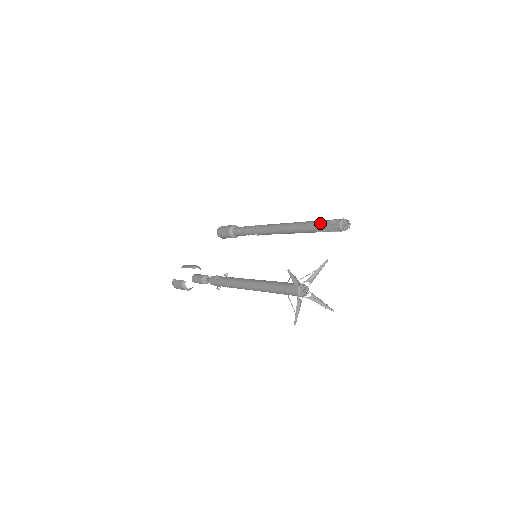
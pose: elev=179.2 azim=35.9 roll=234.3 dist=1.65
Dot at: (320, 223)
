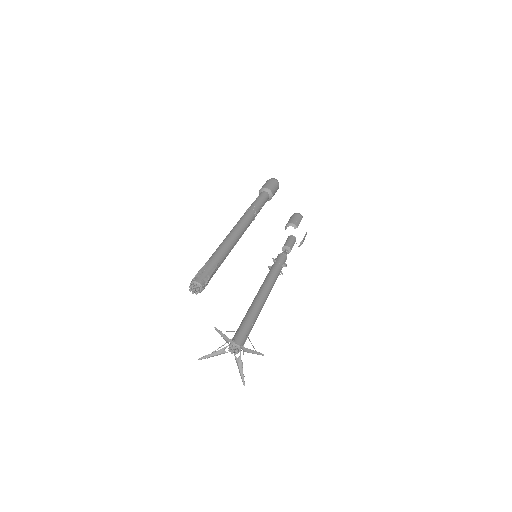
Dot at: occluded
